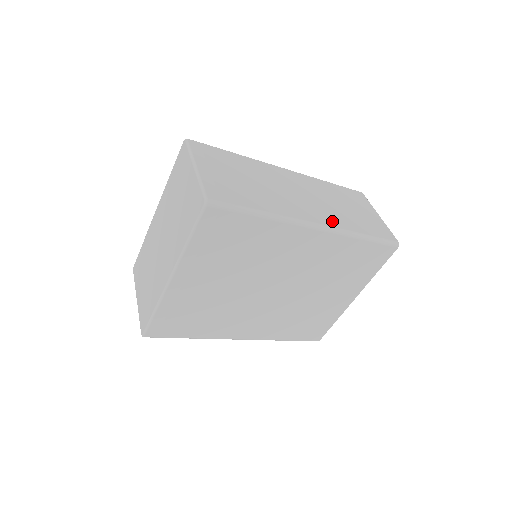
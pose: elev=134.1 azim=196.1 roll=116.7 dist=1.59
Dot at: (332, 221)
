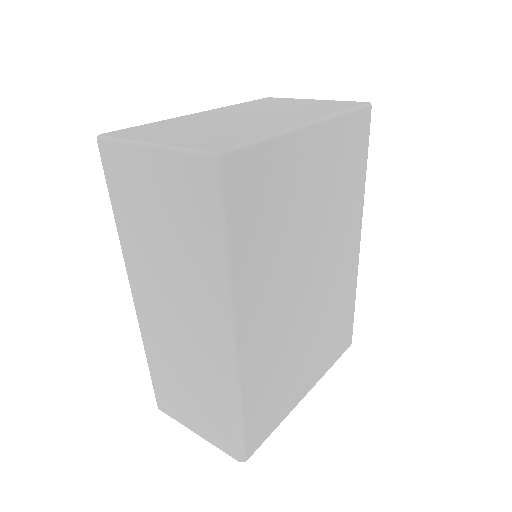
Dot at: occluded
